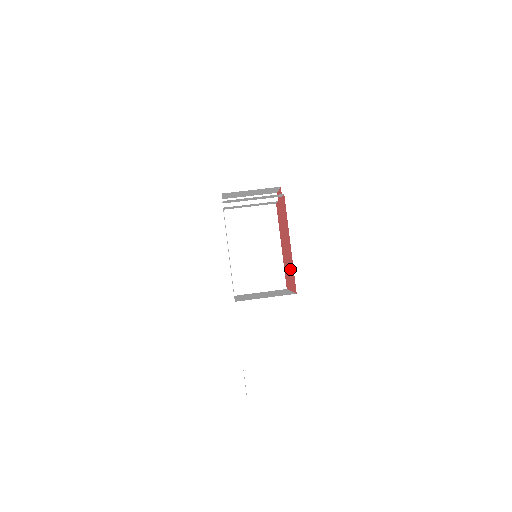
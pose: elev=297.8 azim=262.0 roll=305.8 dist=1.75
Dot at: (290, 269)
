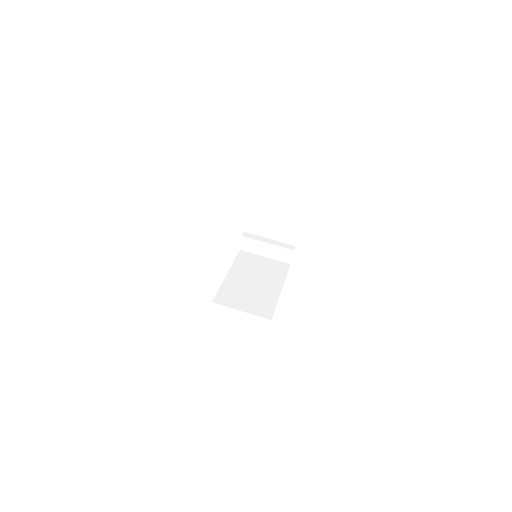
Dot at: occluded
